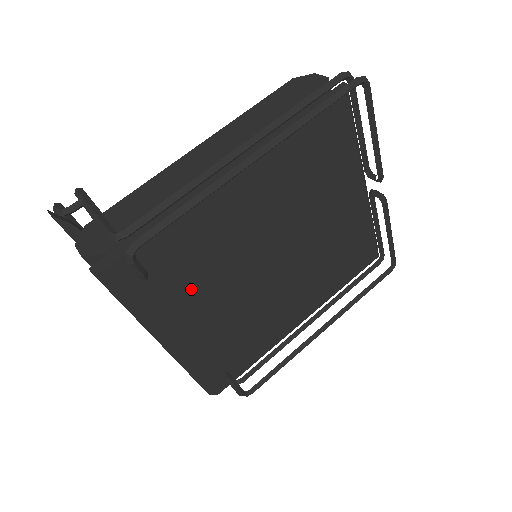
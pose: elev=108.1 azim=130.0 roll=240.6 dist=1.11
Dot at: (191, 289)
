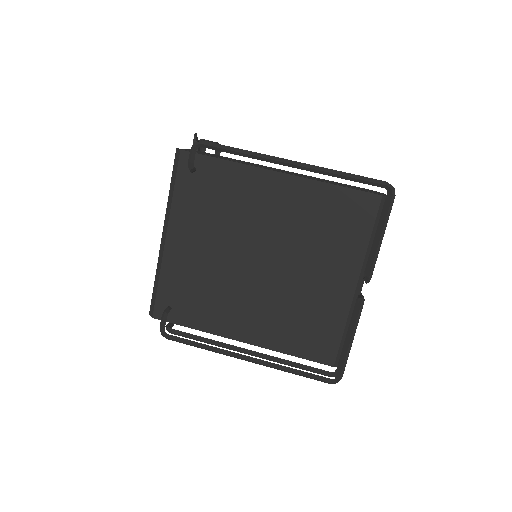
Dot at: (204, 214)
